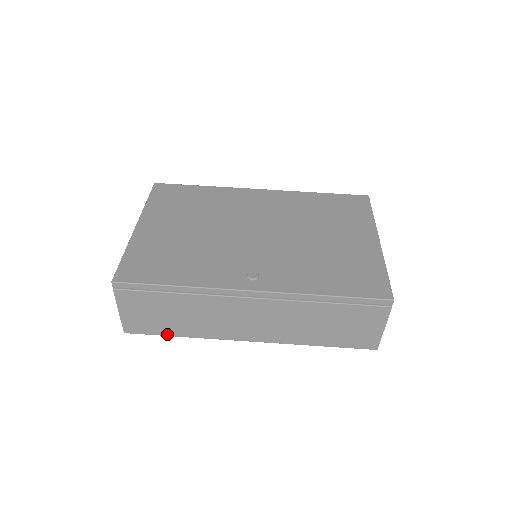
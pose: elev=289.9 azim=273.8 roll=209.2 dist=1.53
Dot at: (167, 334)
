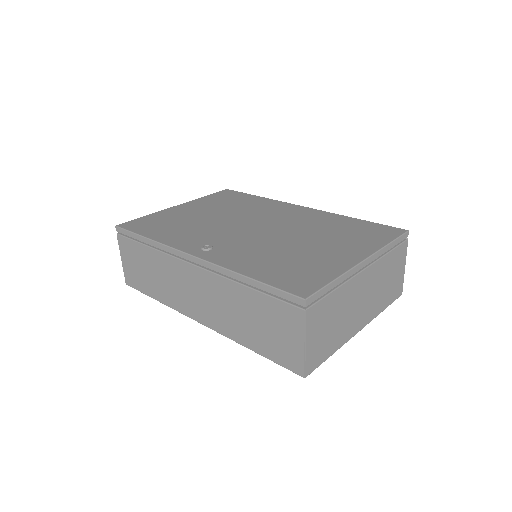
Dot at: (148, 294)
